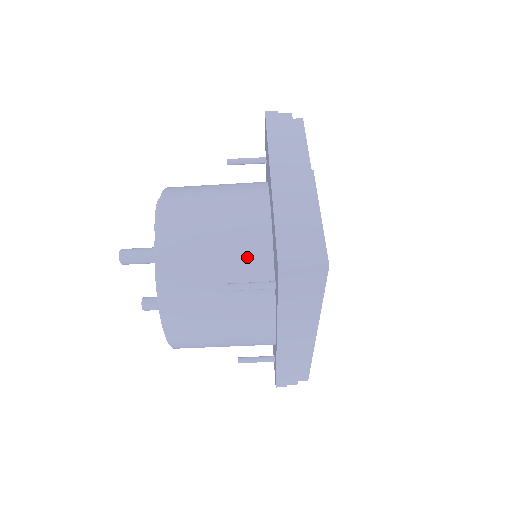
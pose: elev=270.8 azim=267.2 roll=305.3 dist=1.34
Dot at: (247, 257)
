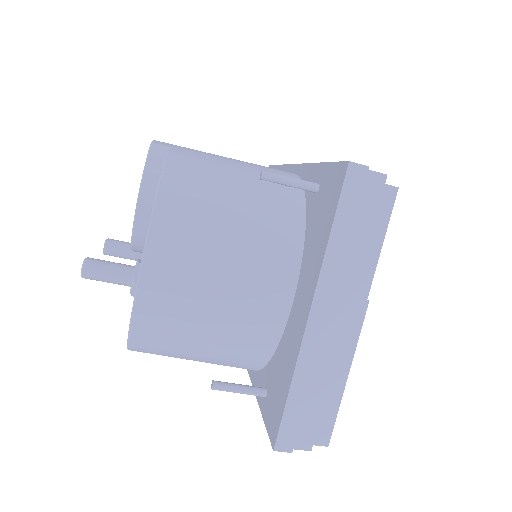
Dot at: (244, 345)
